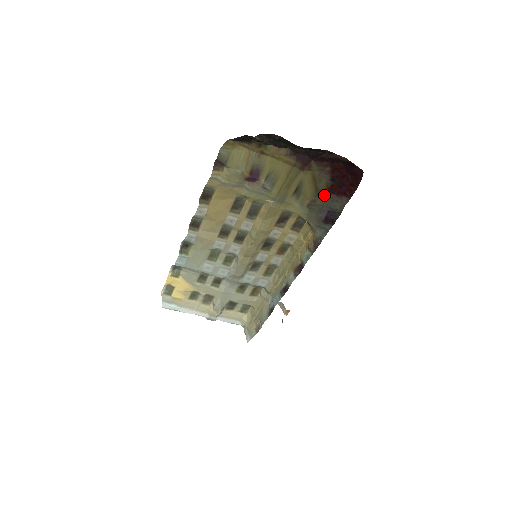
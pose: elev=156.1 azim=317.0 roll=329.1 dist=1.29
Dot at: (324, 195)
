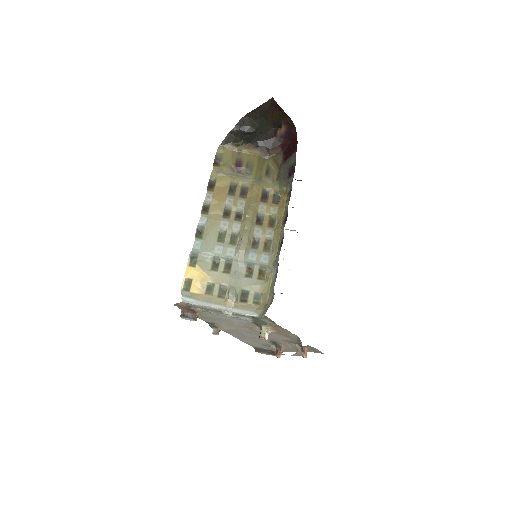
Dot at: (283, 165)
